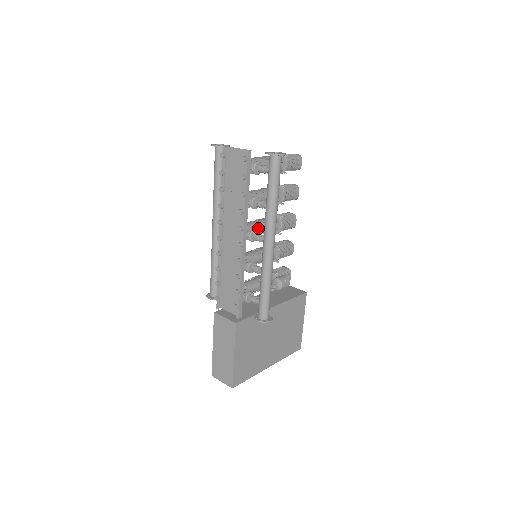
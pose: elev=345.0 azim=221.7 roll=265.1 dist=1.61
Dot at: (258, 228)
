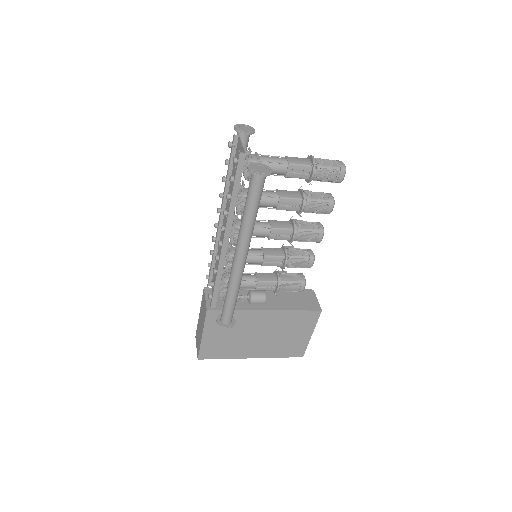
Dot at: (258, 231)
